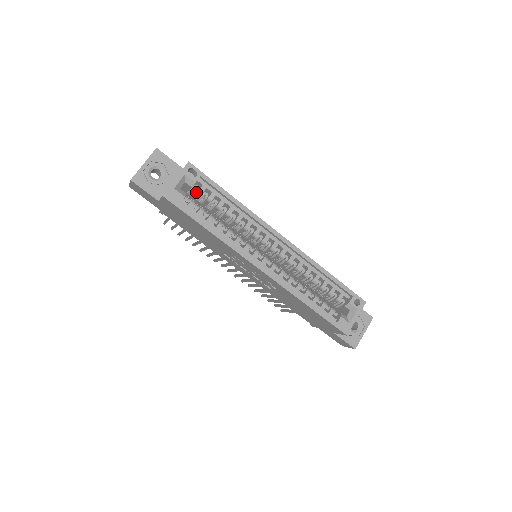
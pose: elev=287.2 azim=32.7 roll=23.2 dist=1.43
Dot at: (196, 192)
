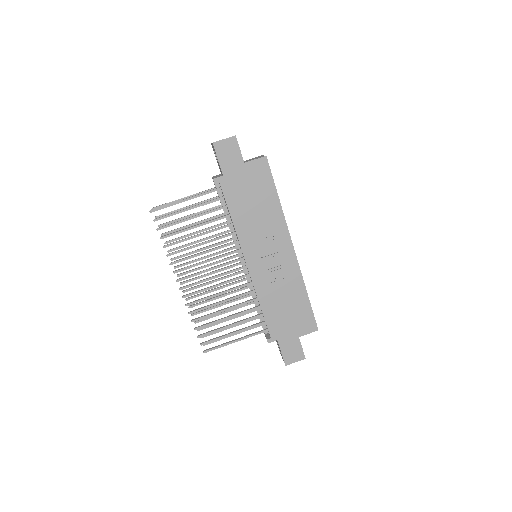
Dot at: occluded
